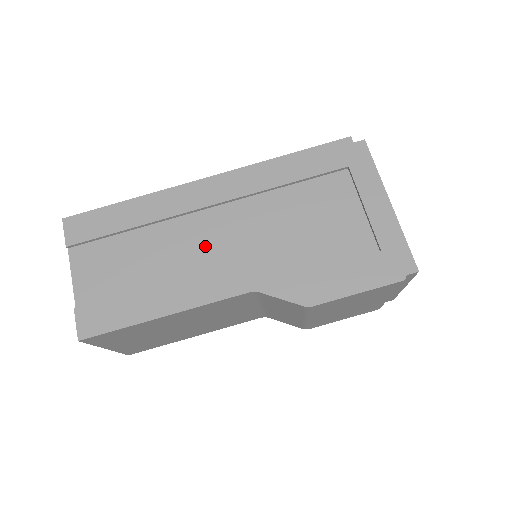
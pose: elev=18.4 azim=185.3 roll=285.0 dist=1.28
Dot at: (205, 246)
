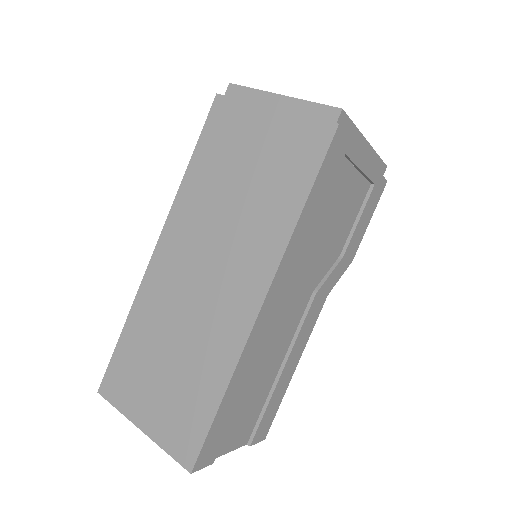
Dot at: (288, 324)
